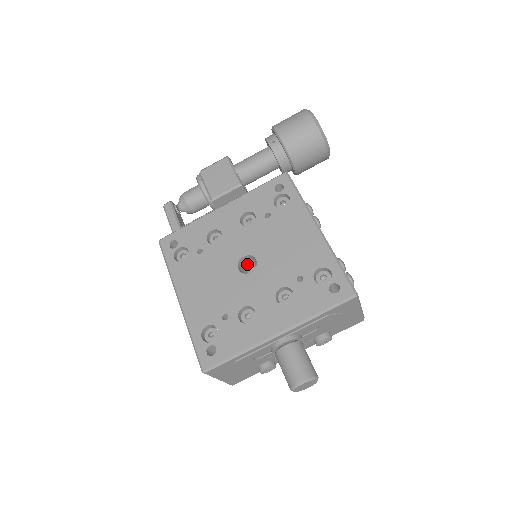
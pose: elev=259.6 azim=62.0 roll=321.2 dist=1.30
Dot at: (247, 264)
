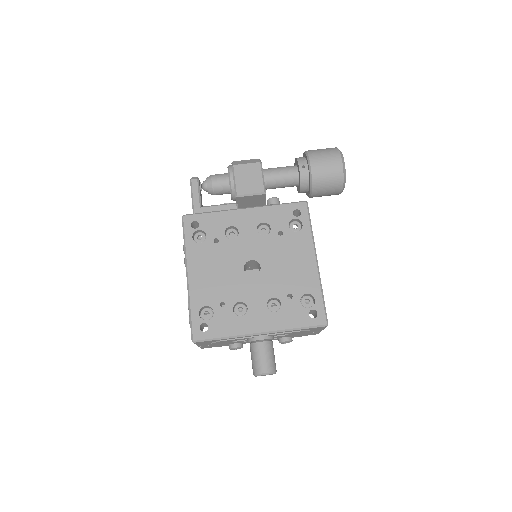
Dot at: (250, 264)
